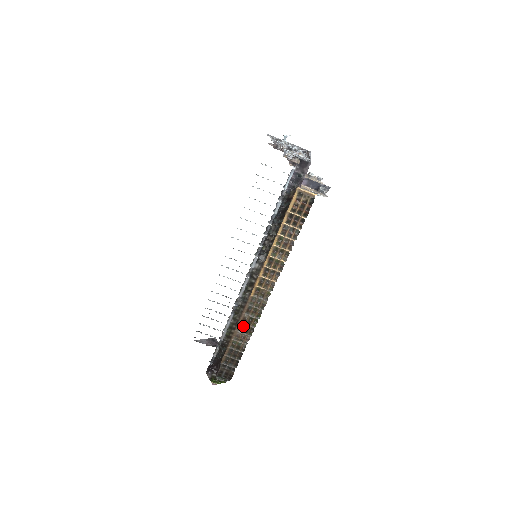
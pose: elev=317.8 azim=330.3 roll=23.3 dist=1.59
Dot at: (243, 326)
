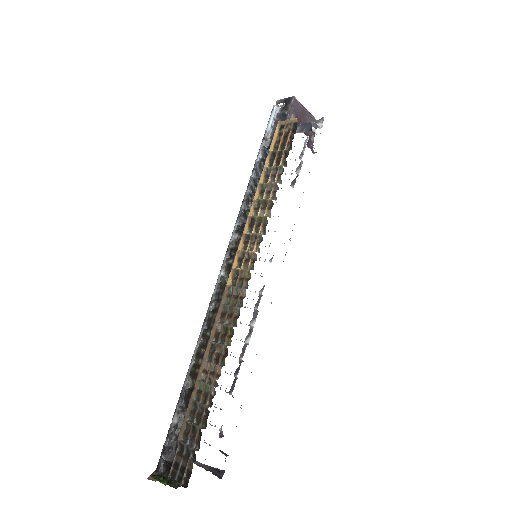
Dot at: (214, 349)
